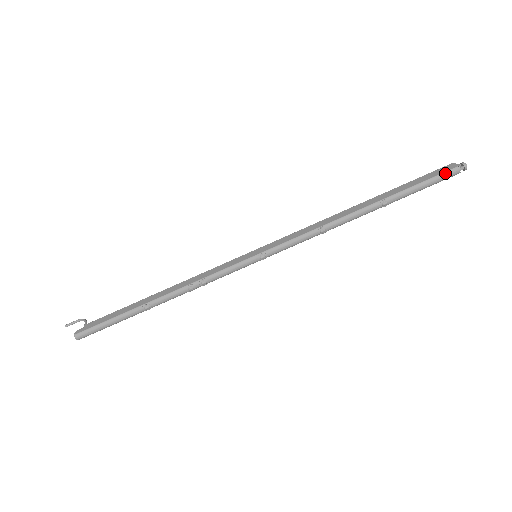
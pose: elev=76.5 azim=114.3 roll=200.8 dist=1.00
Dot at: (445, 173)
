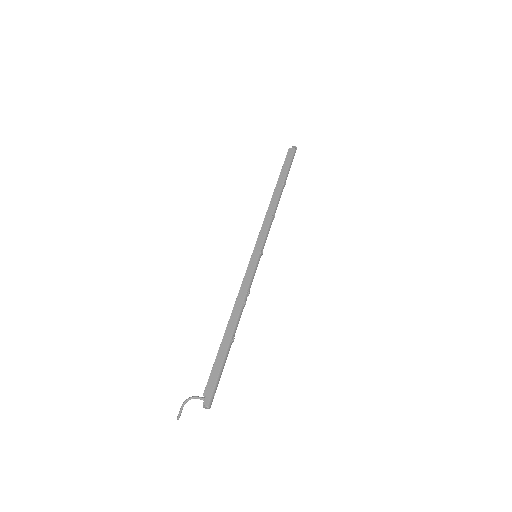
Dot at: (293, 155)
